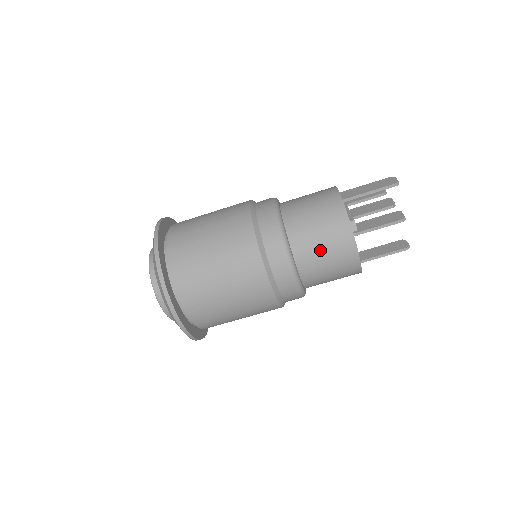
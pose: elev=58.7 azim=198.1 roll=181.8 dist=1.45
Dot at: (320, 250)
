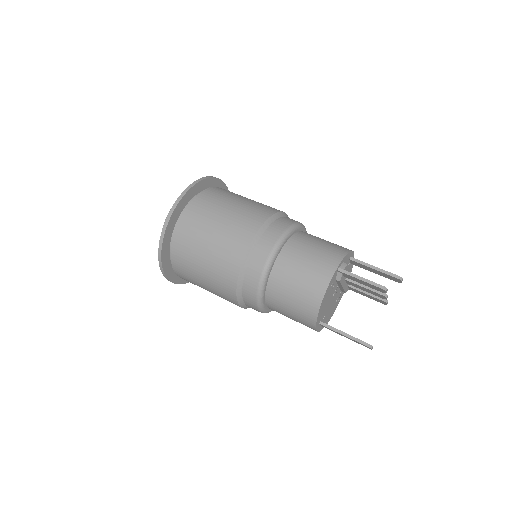
Dot at: (305, 257)
